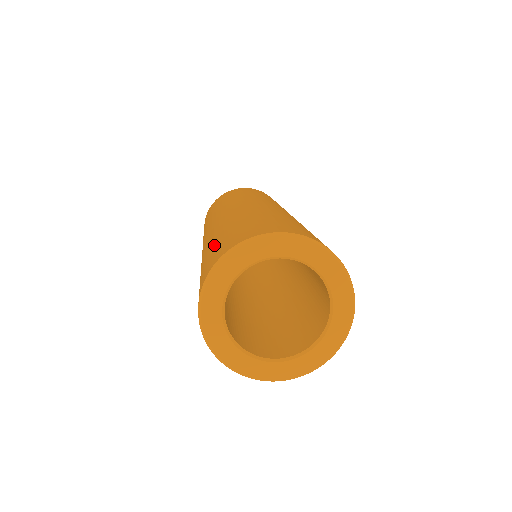
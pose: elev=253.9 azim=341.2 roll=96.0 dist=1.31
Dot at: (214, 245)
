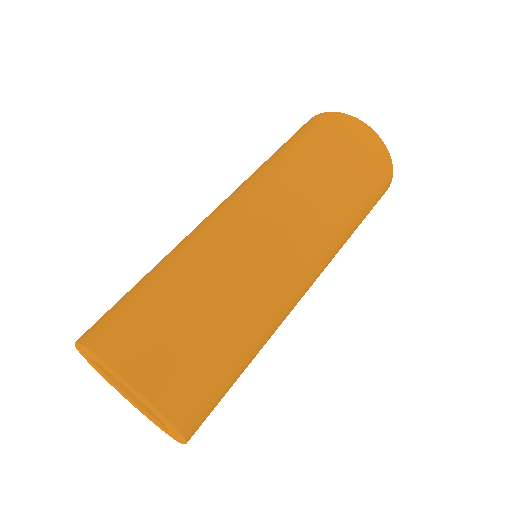
Dot at: occluded
